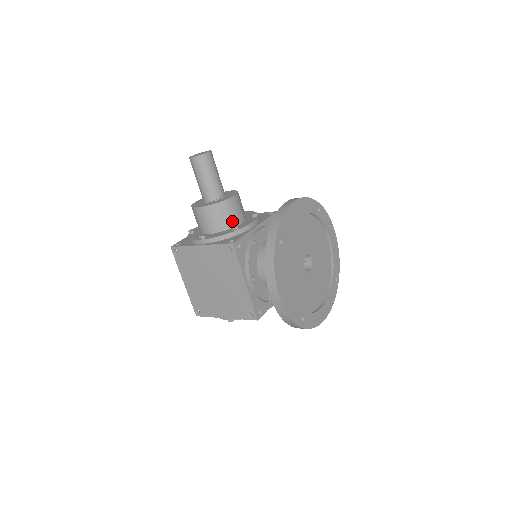
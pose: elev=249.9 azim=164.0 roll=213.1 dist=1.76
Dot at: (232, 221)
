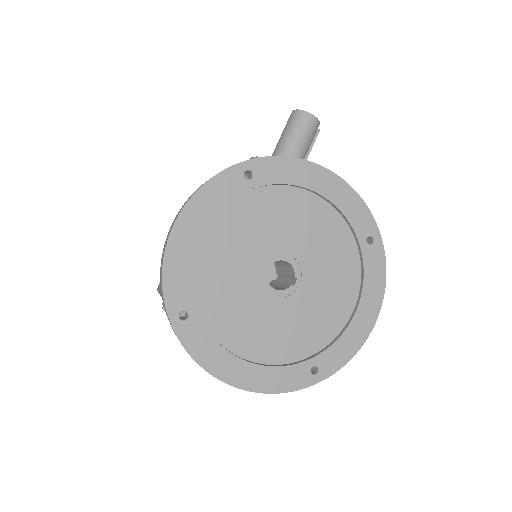
Dot at: occluded
